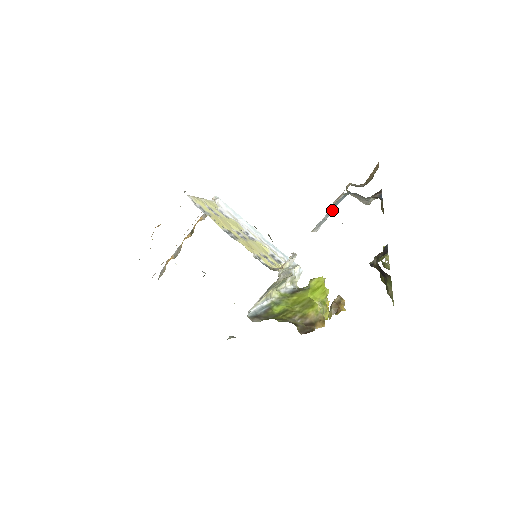
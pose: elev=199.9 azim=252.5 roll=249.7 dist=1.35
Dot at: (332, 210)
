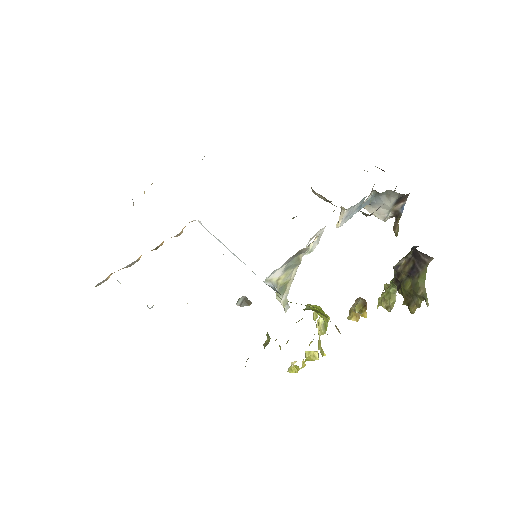
Dot at: (357, 210)
